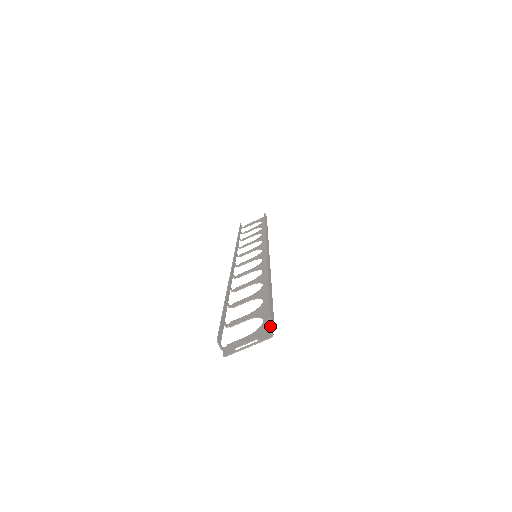
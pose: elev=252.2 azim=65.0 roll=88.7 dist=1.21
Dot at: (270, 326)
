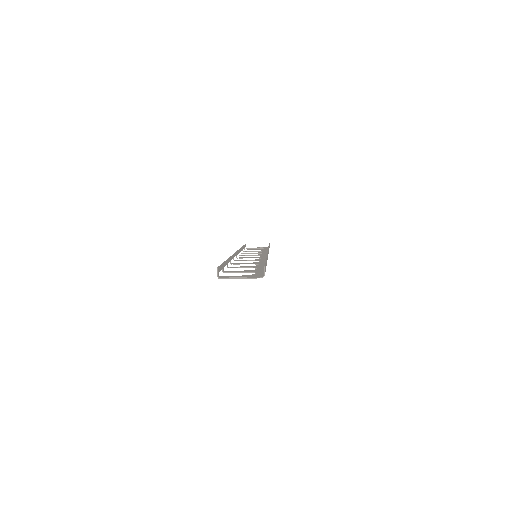
Dot at: (261, 275)
